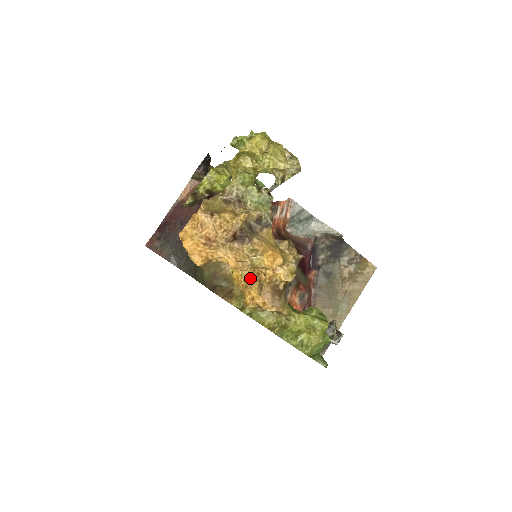
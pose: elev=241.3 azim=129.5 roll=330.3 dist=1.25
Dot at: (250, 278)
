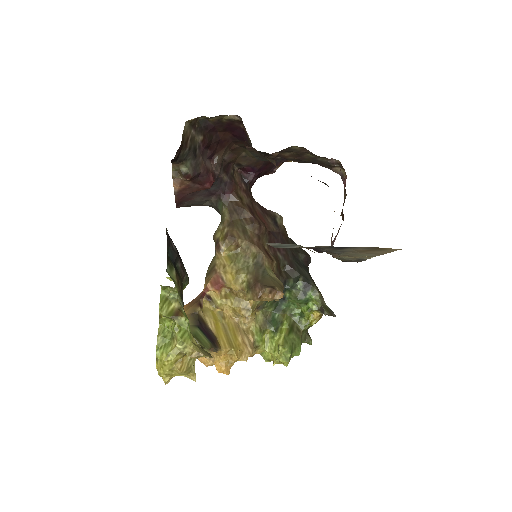
Dot at: (235, 320)
